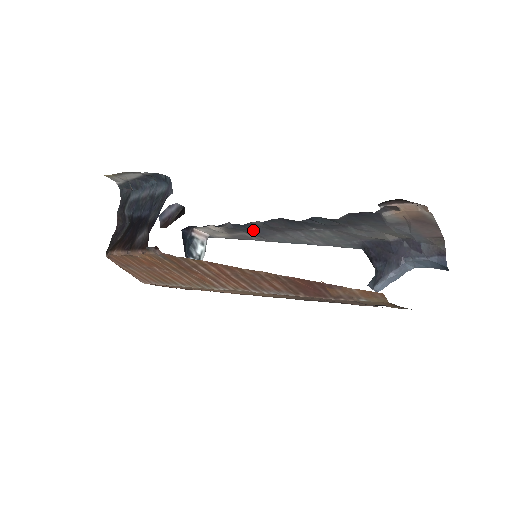
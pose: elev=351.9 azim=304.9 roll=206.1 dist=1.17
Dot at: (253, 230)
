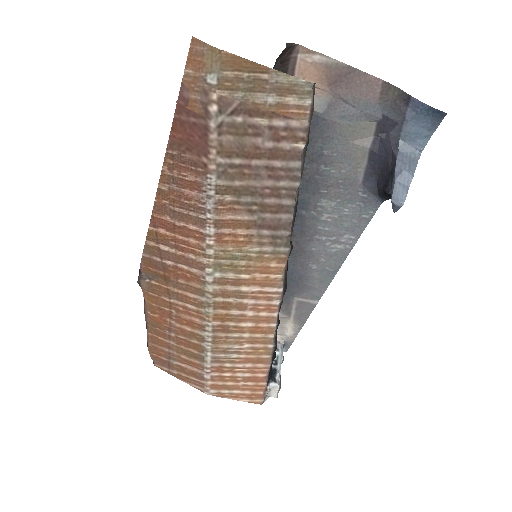
Dot at: (290, 279)
